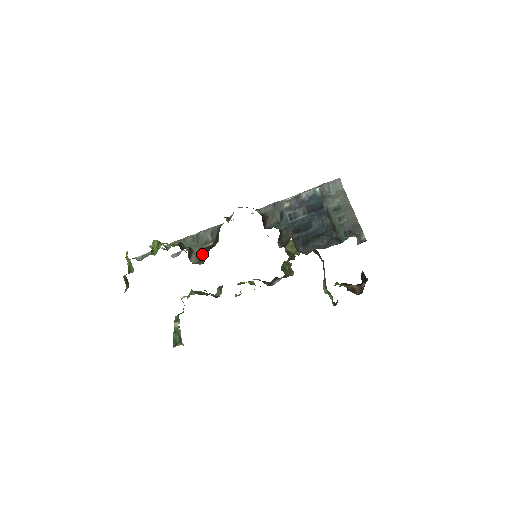
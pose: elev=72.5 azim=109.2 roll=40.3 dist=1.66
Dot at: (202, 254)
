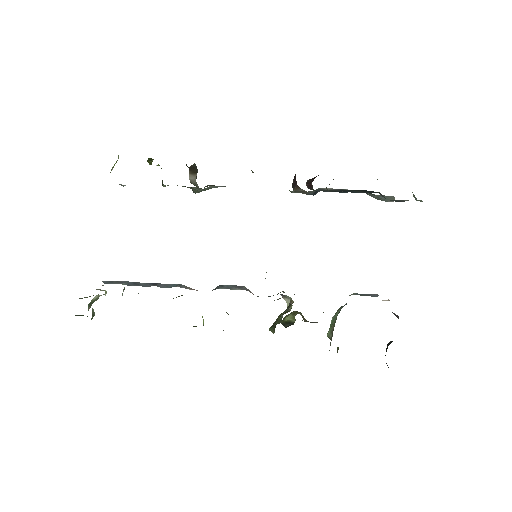
Dot at: occluded
